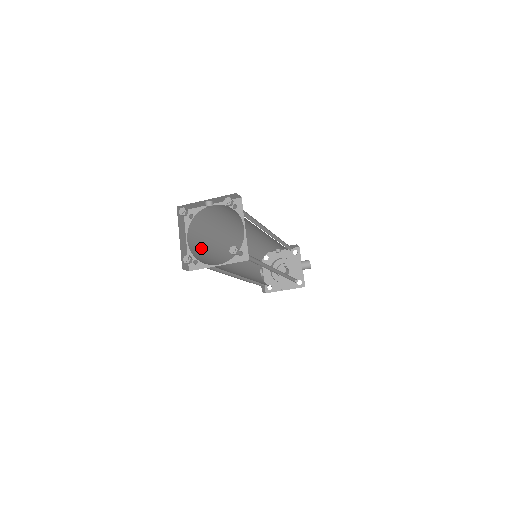
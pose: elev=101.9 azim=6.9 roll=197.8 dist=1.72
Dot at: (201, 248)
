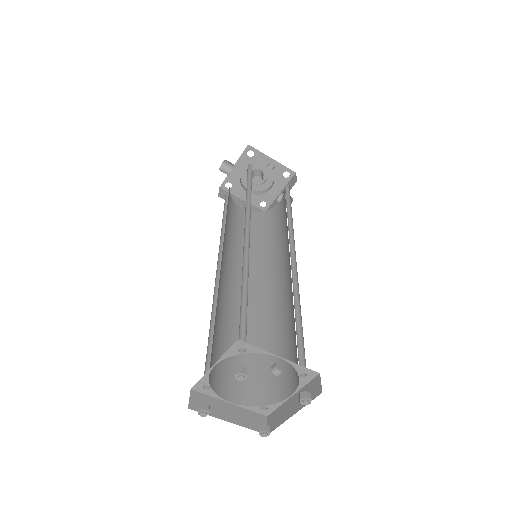
Dot at: occluded
